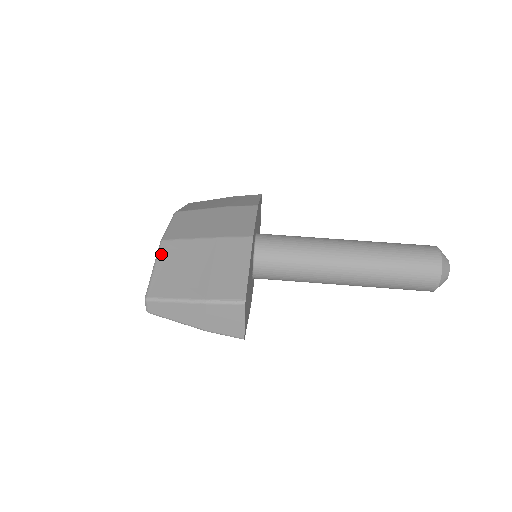
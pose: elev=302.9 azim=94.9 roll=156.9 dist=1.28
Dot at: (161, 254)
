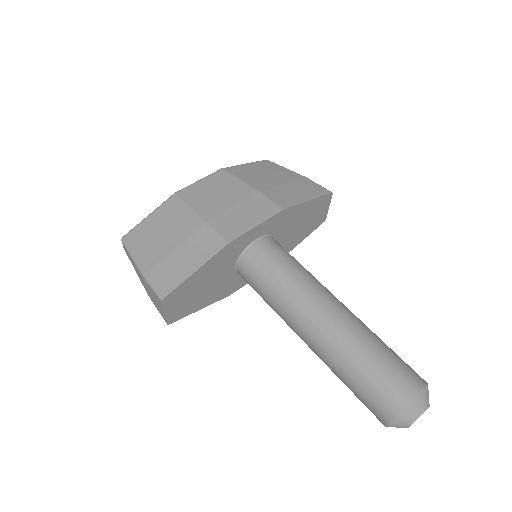
Dot at: (162, 206)
